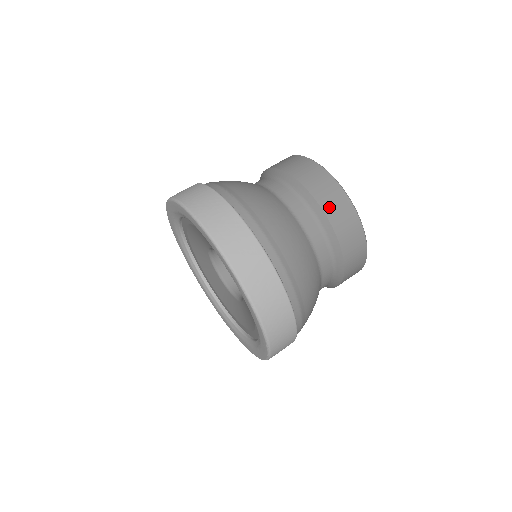
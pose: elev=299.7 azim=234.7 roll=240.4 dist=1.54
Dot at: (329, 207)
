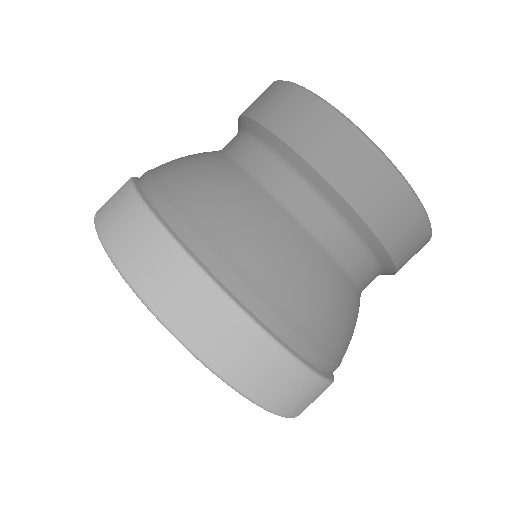
Dot at: (328, 163)
